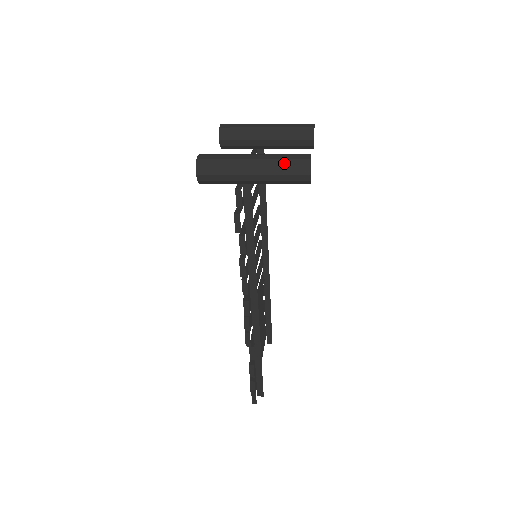
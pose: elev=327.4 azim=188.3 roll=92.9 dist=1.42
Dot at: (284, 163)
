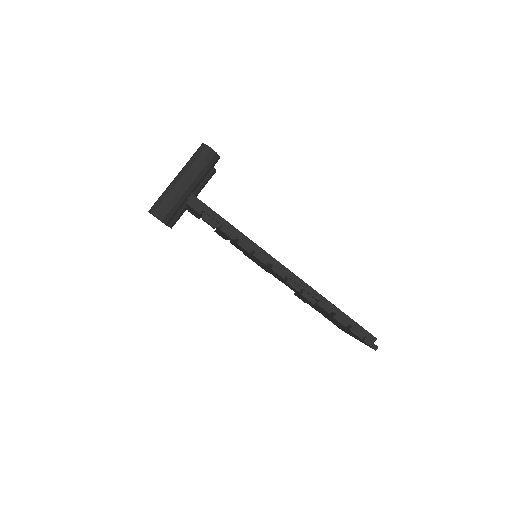
Dot at: (193, 160)
